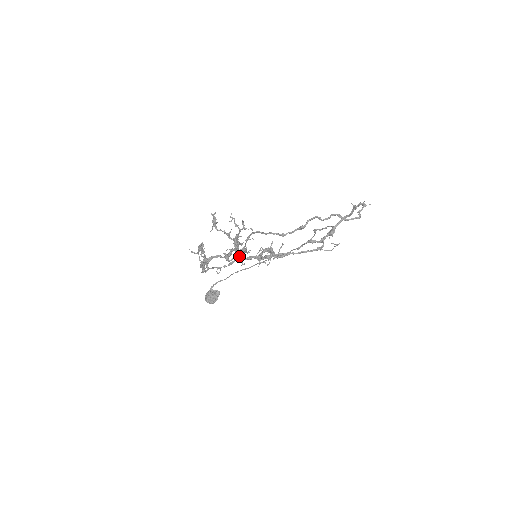
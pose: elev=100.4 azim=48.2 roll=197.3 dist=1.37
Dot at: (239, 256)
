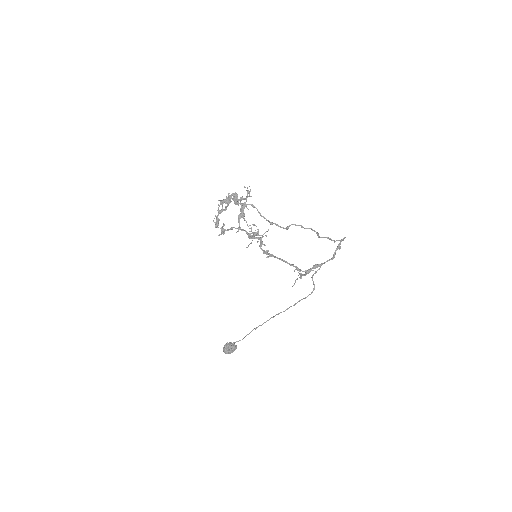
Dot at: (230, 196)
